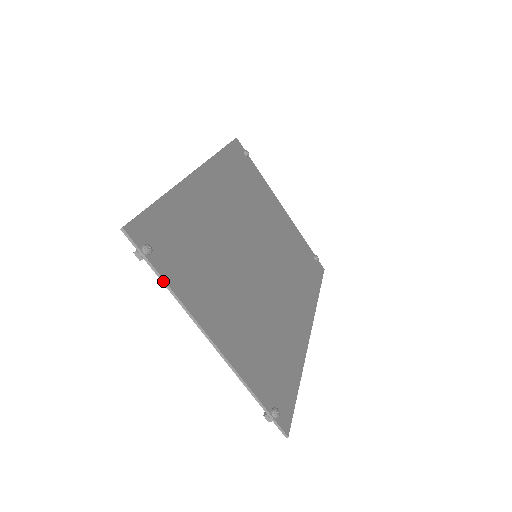
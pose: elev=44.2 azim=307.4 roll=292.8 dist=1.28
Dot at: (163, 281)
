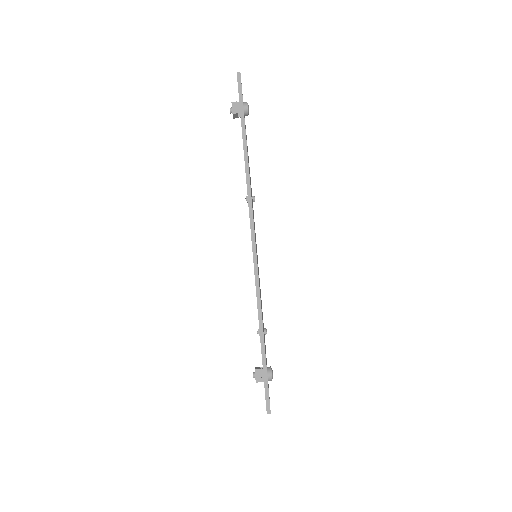
Dot at: (245, 144)
